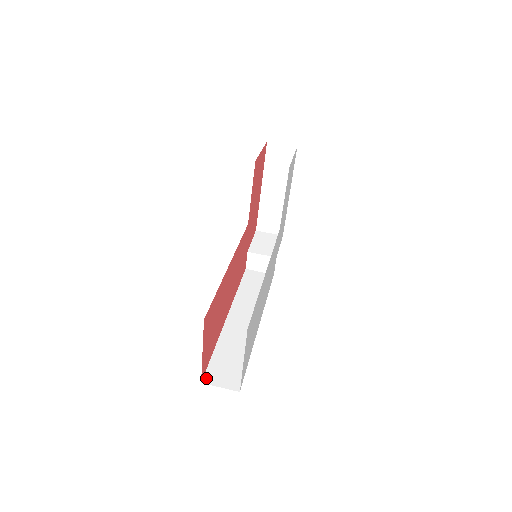
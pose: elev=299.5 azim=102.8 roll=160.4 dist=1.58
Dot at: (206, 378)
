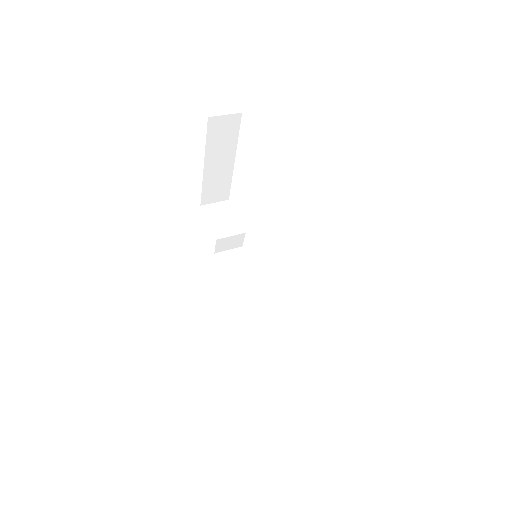
Dot at: (285, 397)
